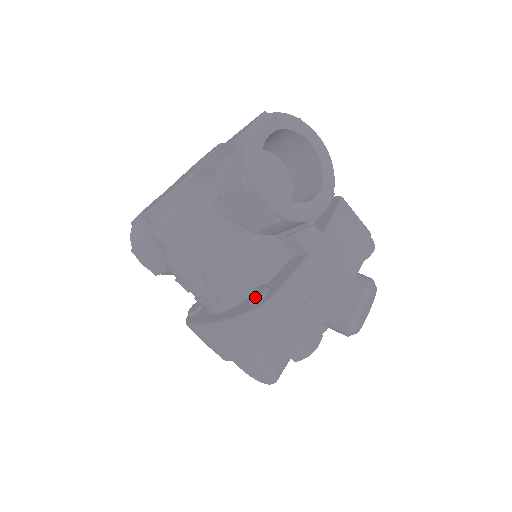
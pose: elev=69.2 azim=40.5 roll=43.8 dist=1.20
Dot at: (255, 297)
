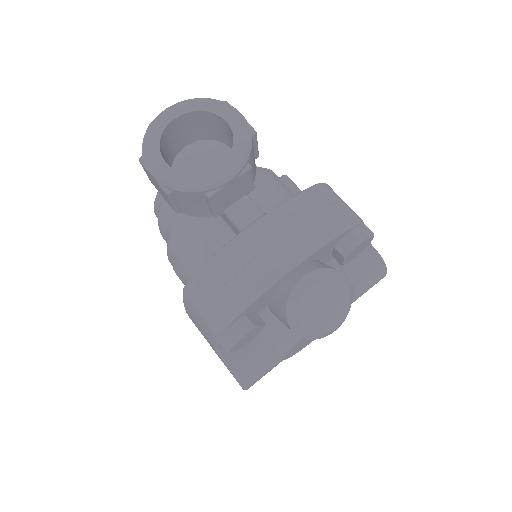
Dot at: occluded
